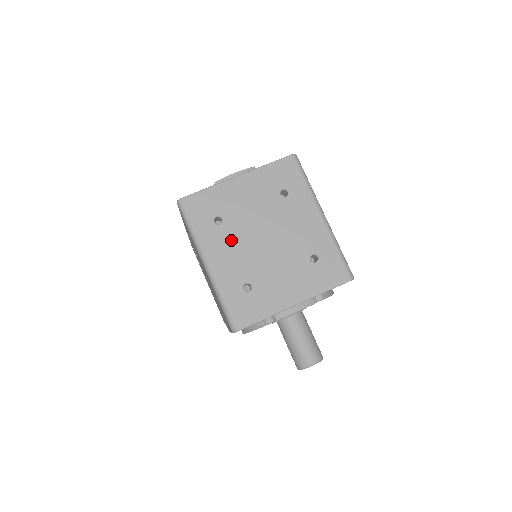
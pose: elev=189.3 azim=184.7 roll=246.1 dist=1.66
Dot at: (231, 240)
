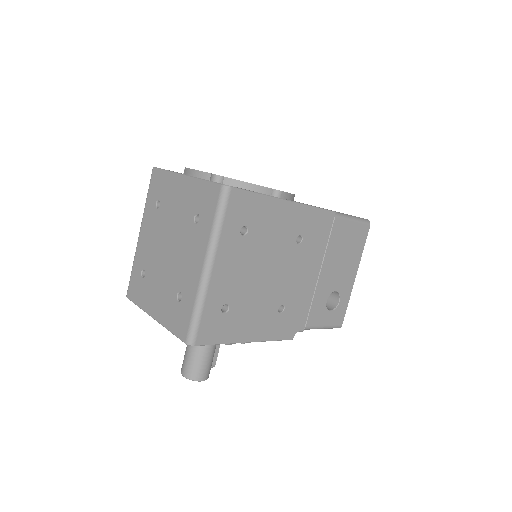
Dot at: (155, 228)
